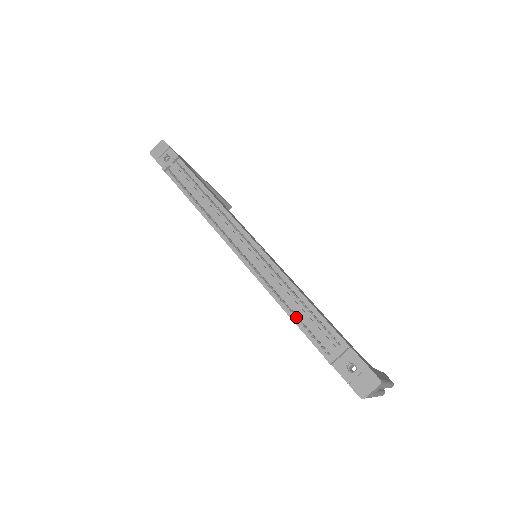
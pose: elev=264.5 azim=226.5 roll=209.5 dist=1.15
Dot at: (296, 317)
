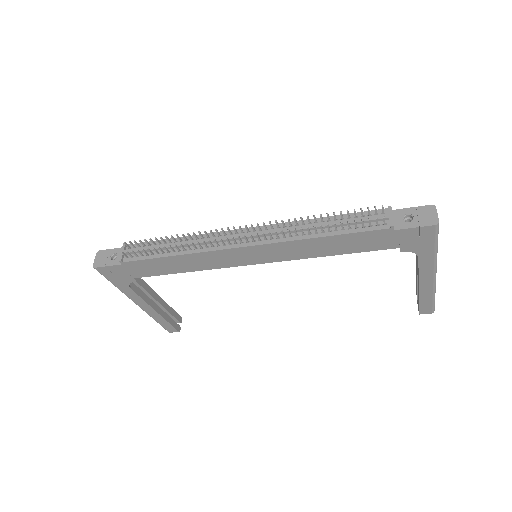
Dot at: (336, 229)
